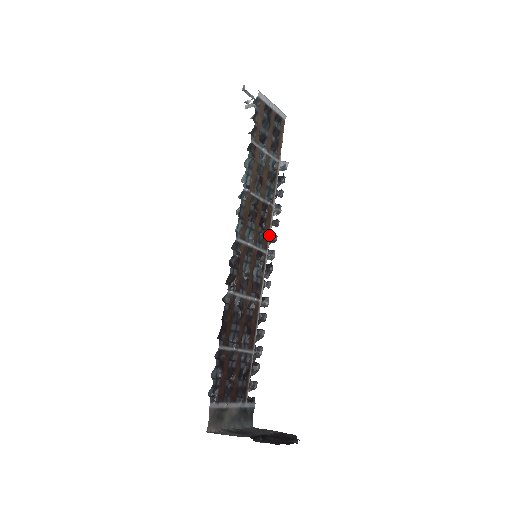
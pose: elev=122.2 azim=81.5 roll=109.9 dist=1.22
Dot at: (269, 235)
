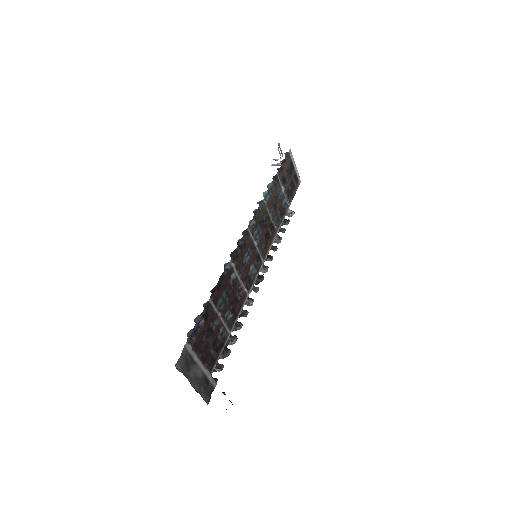
Dot at: (269, 250)
